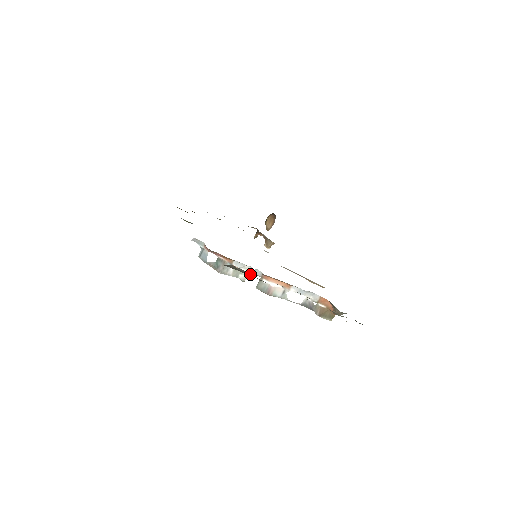
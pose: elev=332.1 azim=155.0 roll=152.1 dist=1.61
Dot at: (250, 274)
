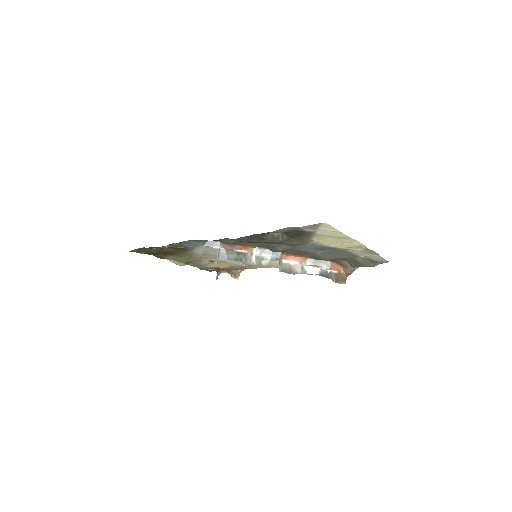
Dot at: (271, 258)
